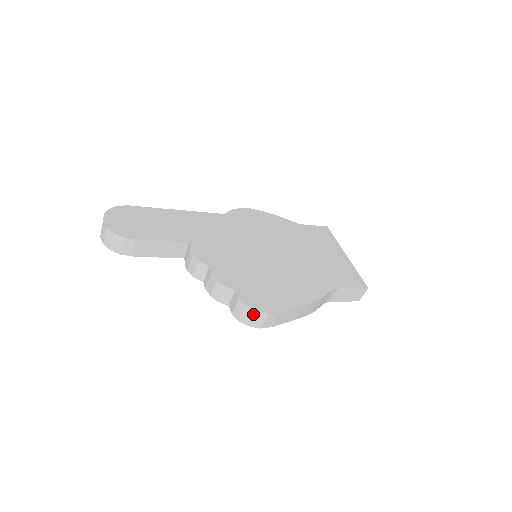
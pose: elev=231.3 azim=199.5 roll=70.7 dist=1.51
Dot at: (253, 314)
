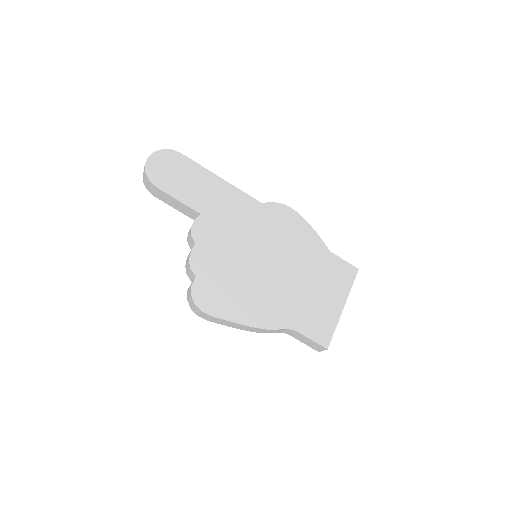
Dot at: (193, 304)
